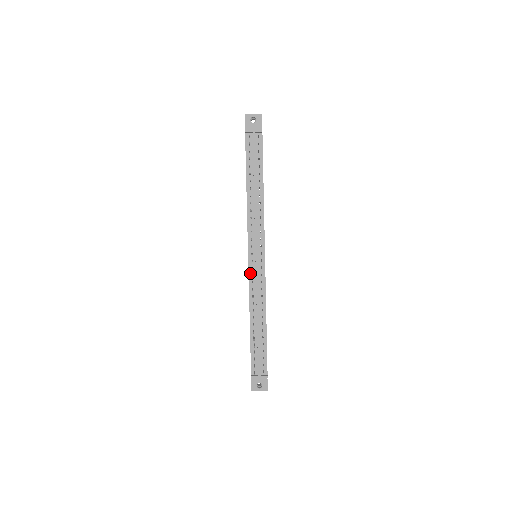
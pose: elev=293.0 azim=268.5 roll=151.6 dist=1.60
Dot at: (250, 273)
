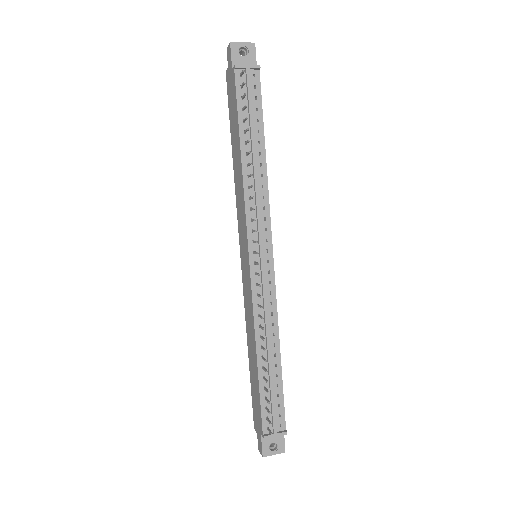
Dot at: (253, 282)
